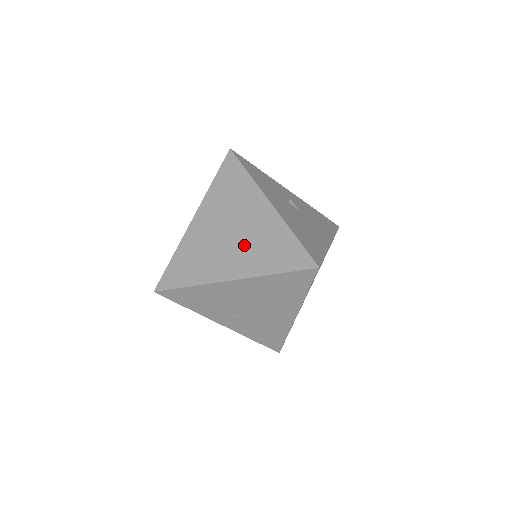
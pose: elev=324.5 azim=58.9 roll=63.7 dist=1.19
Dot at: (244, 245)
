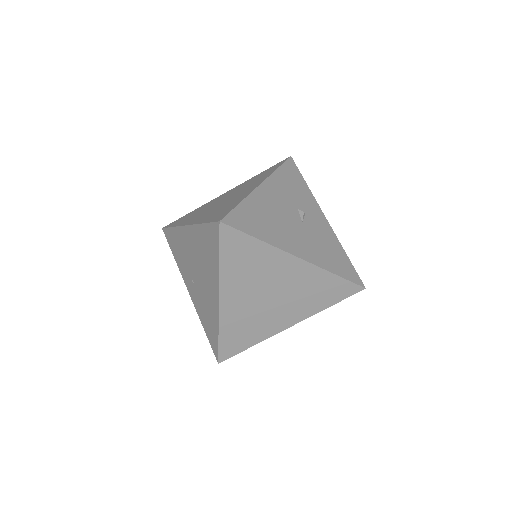
Dot at: (217, 207)
